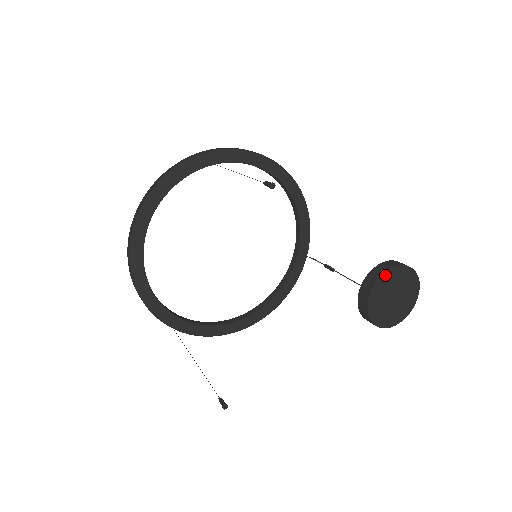
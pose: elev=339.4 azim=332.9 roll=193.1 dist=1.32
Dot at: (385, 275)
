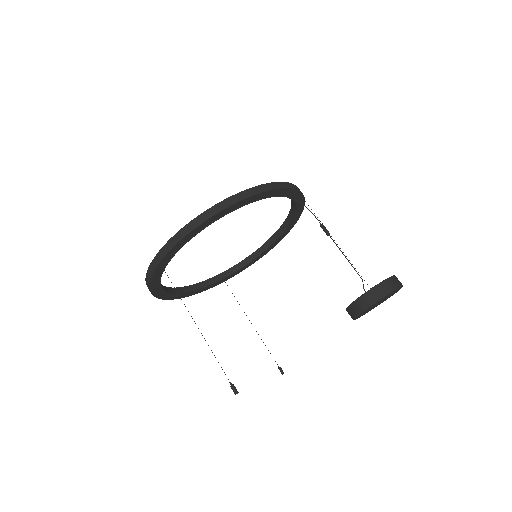
Dot at: (361, 313)
